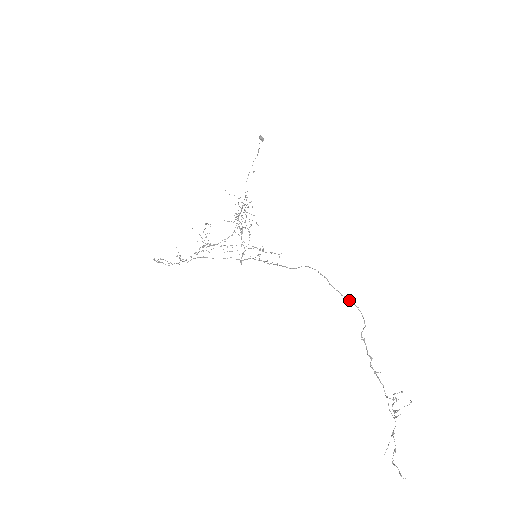
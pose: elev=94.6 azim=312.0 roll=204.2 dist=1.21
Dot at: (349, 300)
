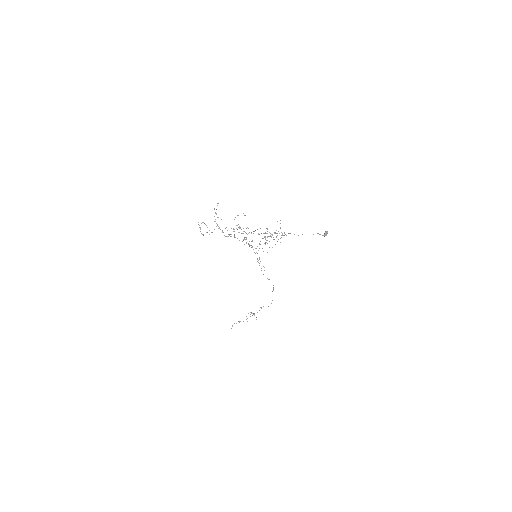
Dot at: occluded
